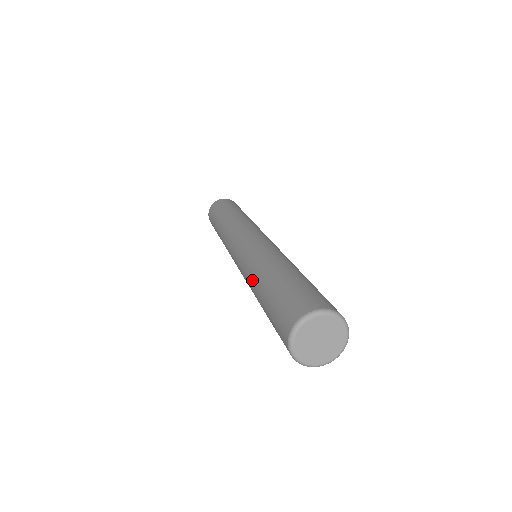
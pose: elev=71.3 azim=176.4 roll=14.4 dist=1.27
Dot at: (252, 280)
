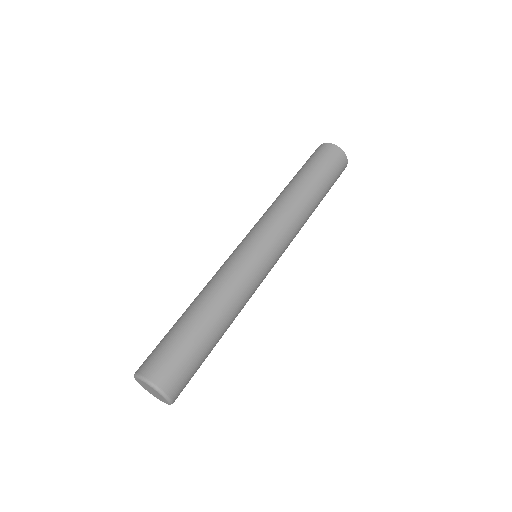
Dot at: (203, 291)
